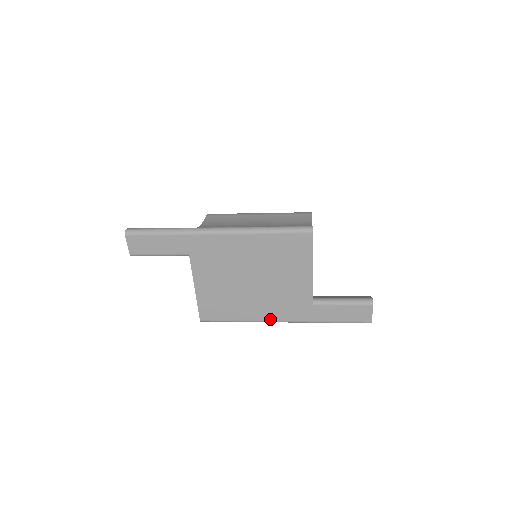
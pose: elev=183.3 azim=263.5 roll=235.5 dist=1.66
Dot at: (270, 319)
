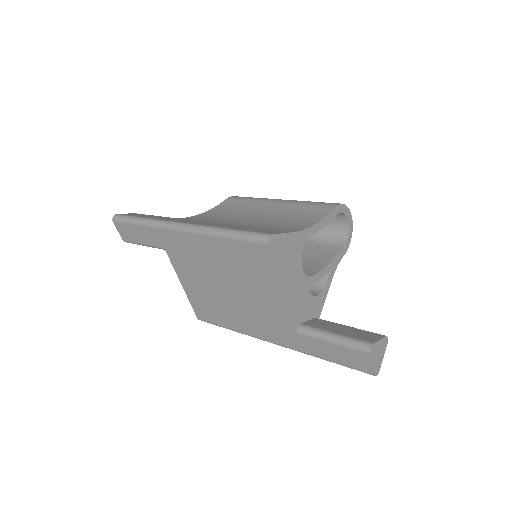
Dot at: (259, 336)
